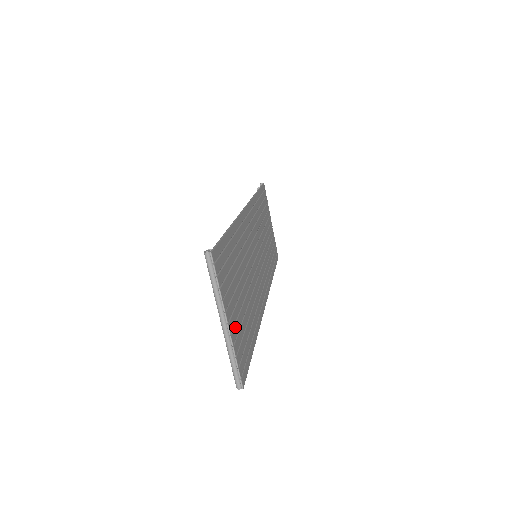
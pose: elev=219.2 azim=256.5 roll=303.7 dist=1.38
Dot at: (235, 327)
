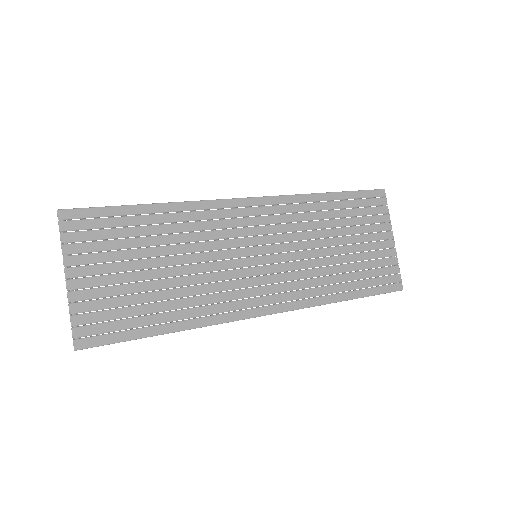
Dot at: (91, 290)
